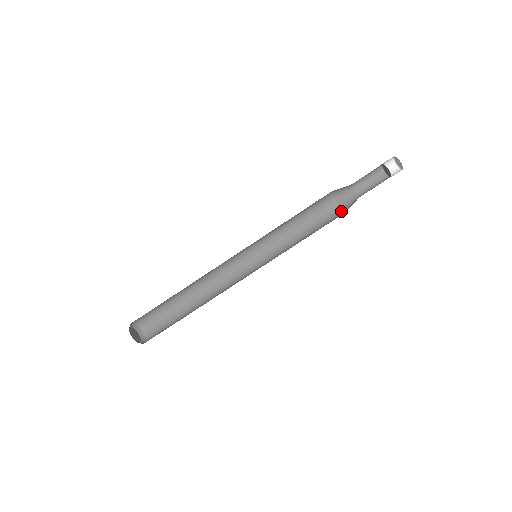
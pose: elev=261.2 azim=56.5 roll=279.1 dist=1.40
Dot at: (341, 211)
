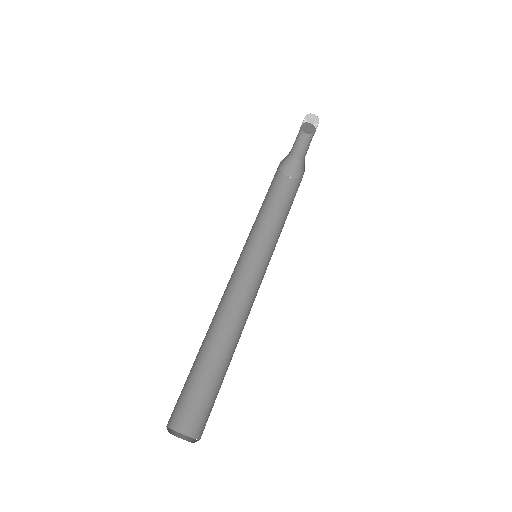
Dot at: (290, 179)
